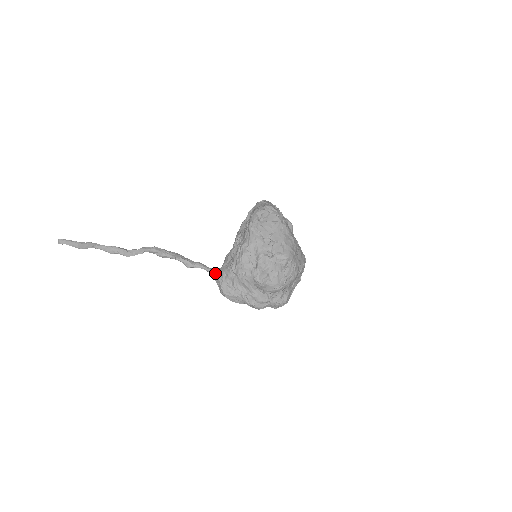
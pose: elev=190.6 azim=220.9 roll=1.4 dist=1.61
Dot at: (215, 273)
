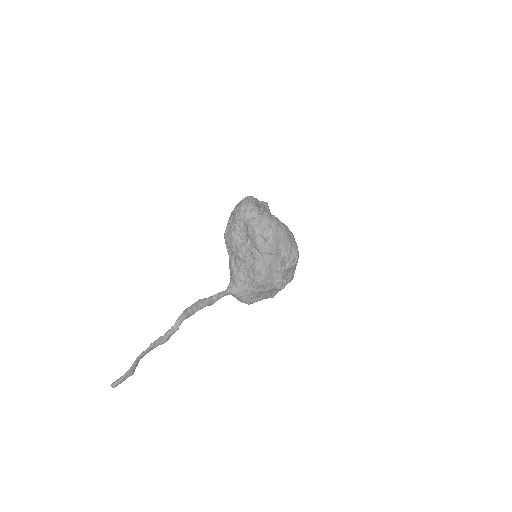
Dot at: (232, 293)
